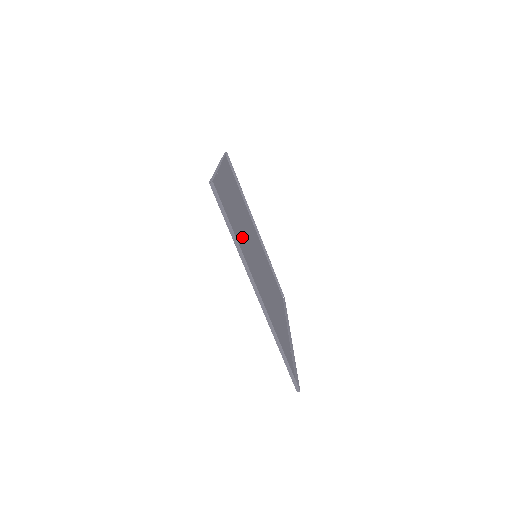
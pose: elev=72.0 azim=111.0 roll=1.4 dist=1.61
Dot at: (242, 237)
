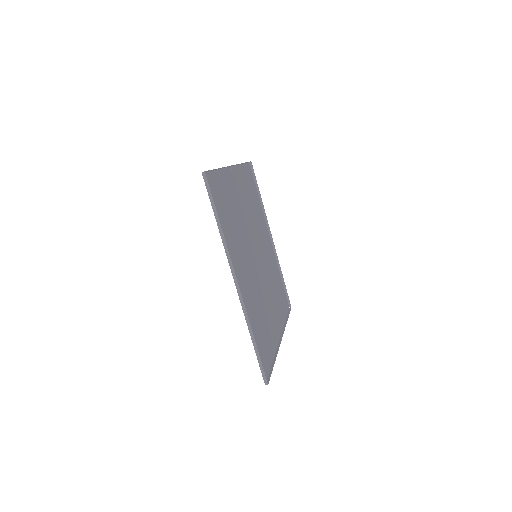
Dot at: (261, 305)
